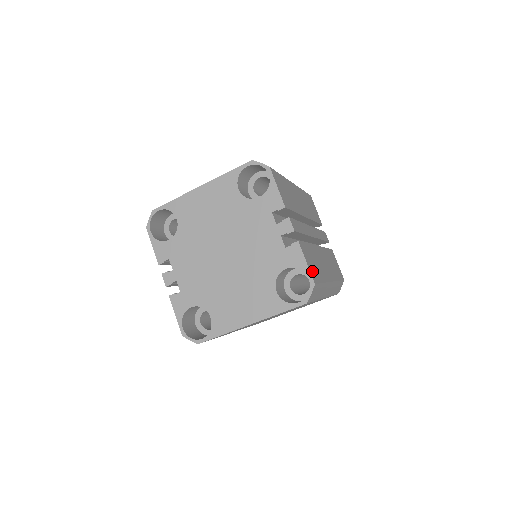
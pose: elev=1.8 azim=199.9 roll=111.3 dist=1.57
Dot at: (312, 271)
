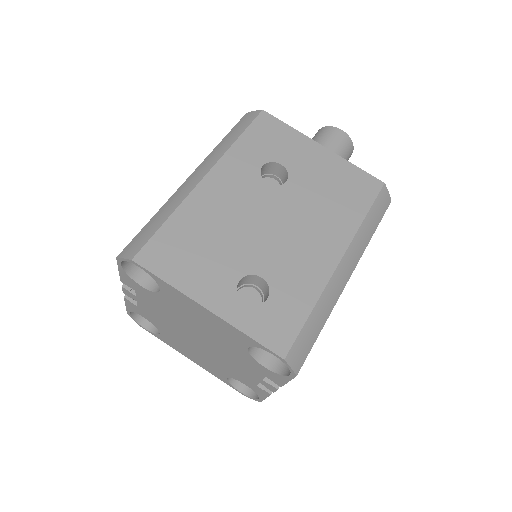
Dot at: occluded
